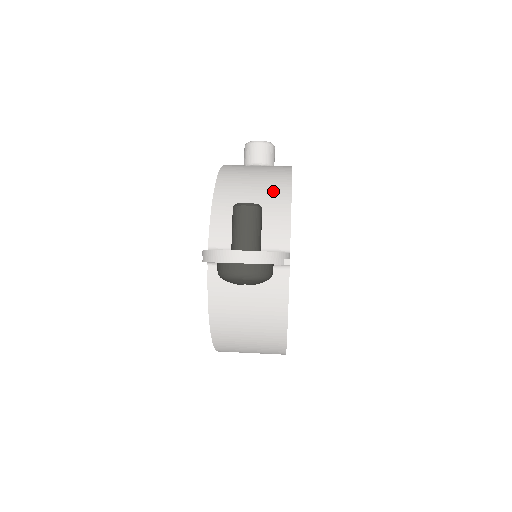
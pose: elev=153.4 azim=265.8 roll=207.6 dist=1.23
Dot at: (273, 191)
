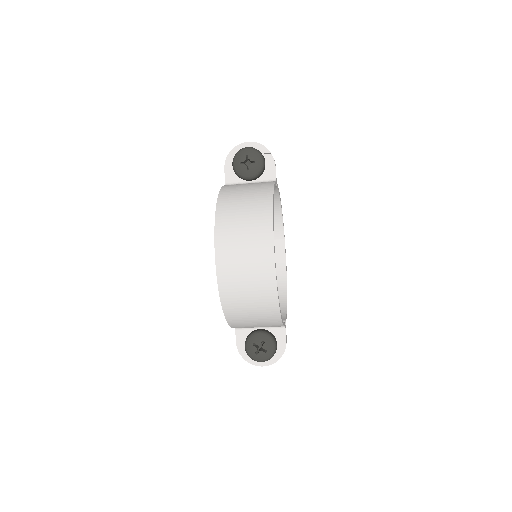
Dot at: occluded
